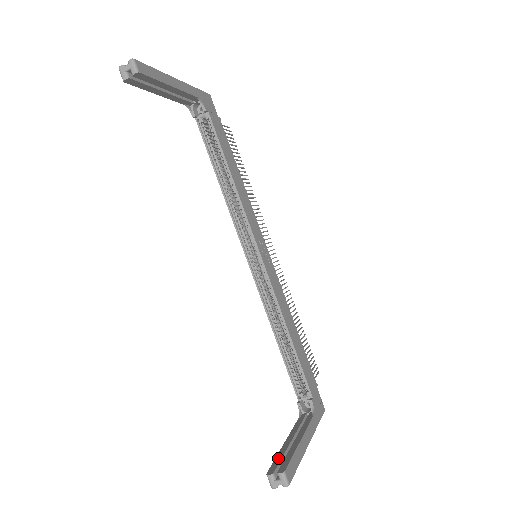
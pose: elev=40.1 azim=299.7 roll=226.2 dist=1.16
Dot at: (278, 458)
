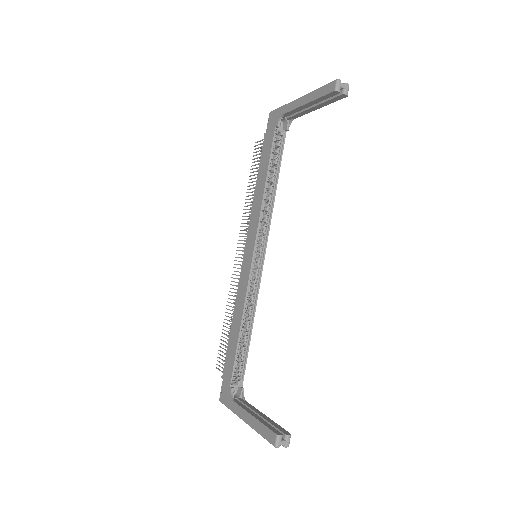
Dot at: (268, 425)
